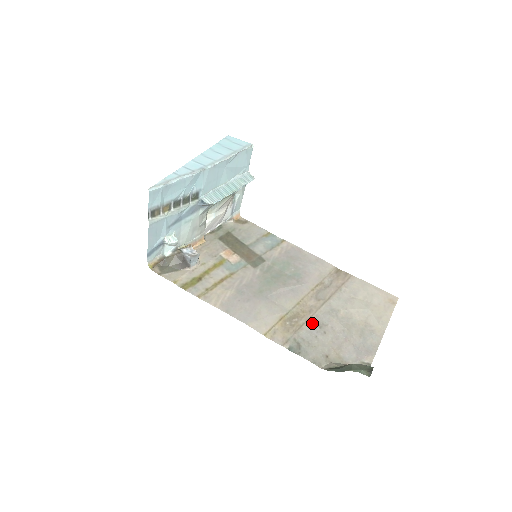
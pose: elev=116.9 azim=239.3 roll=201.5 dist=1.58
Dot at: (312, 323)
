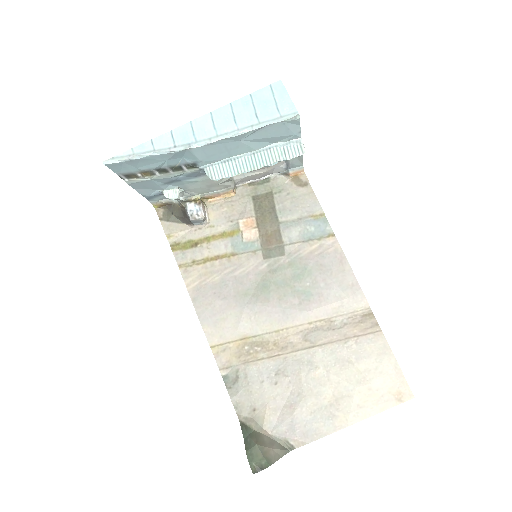
Dot at: (272, 364)
